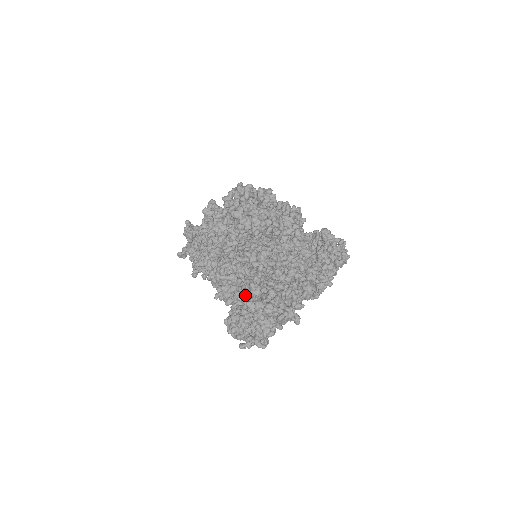
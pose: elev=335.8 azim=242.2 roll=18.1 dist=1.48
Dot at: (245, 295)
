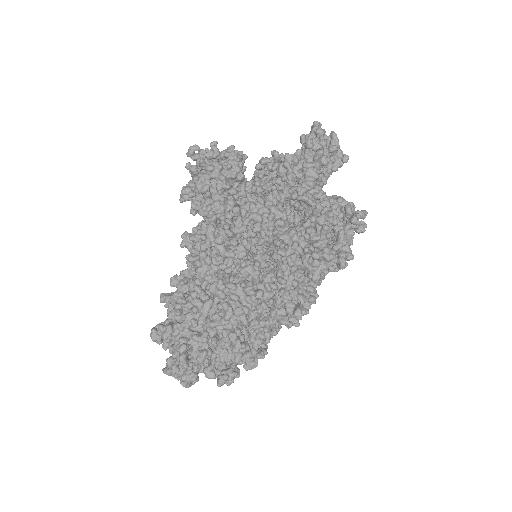
Dot at: (294, 183)
